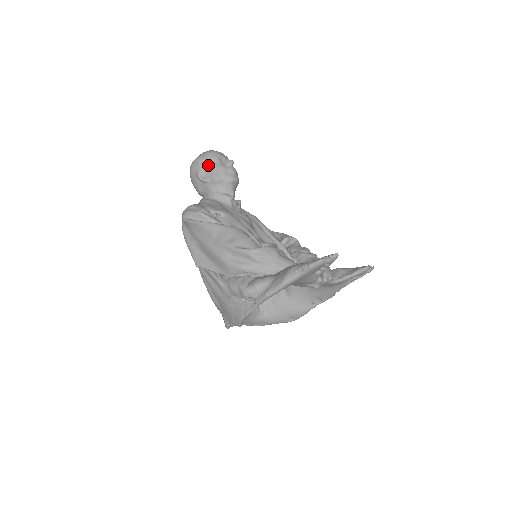
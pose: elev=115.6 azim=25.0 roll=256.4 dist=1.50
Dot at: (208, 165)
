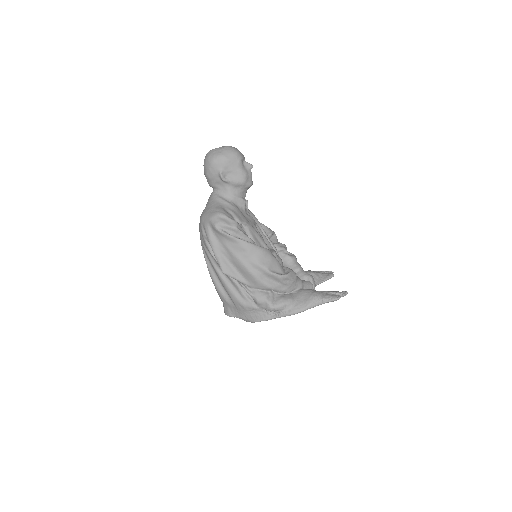
Dot at: (232, 167)
